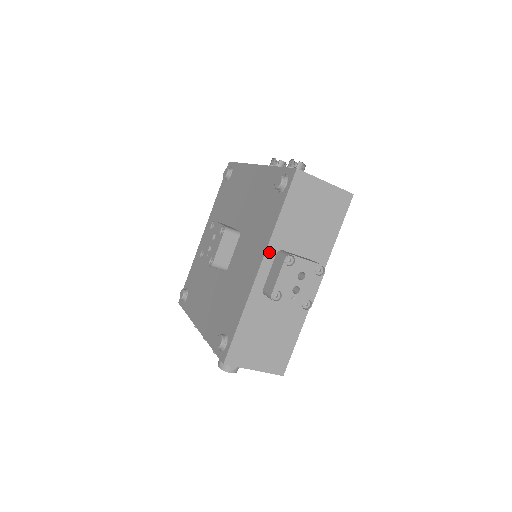
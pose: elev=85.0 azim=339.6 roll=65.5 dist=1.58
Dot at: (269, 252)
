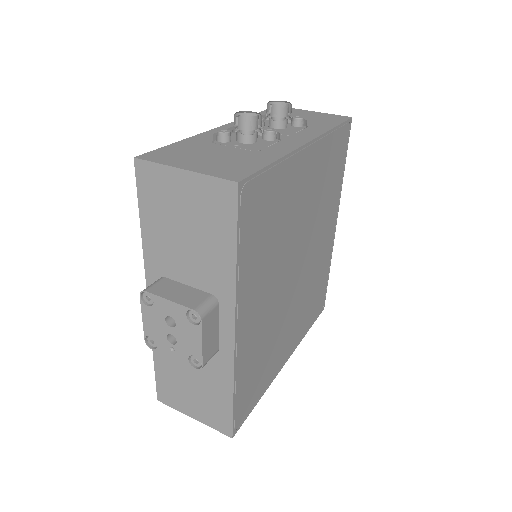
Dot at: (150, 279)
